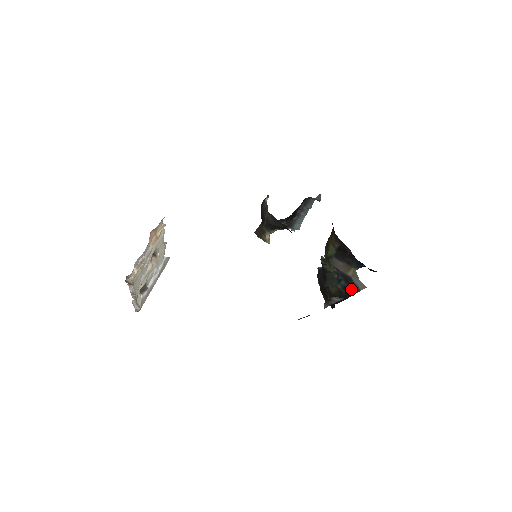
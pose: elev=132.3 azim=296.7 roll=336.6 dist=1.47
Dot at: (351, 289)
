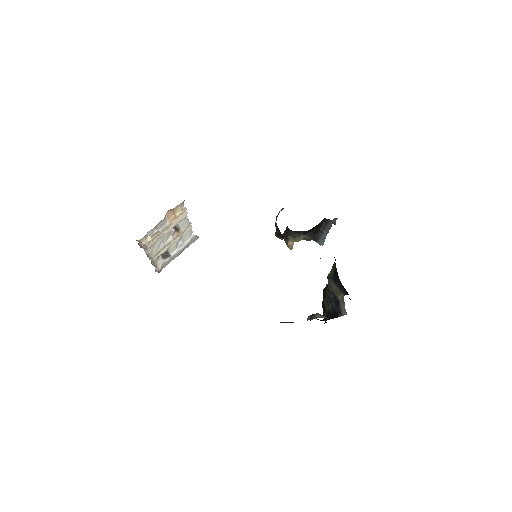
Dot at: (337, 312)
